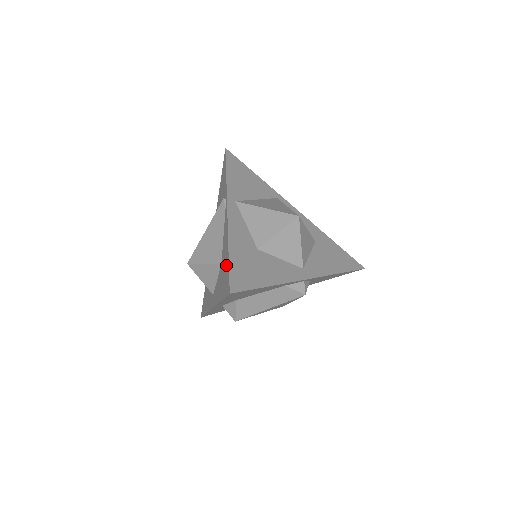
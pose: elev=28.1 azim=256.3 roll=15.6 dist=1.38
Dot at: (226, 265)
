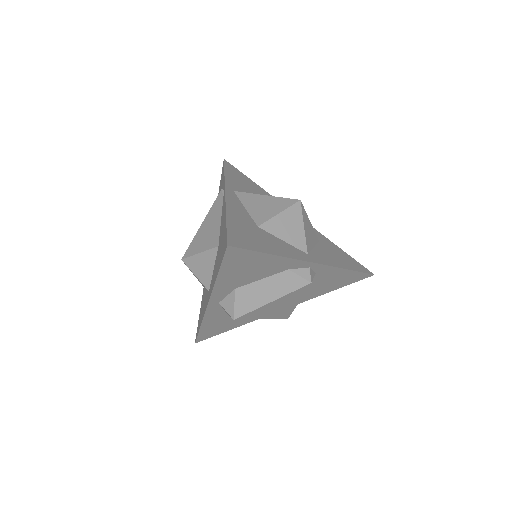
Dot at: (223, 233)
